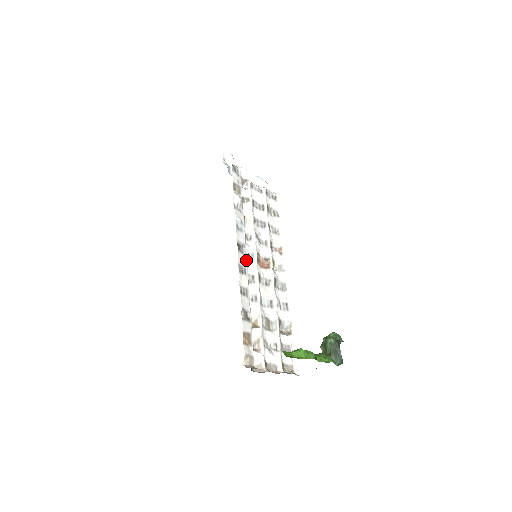
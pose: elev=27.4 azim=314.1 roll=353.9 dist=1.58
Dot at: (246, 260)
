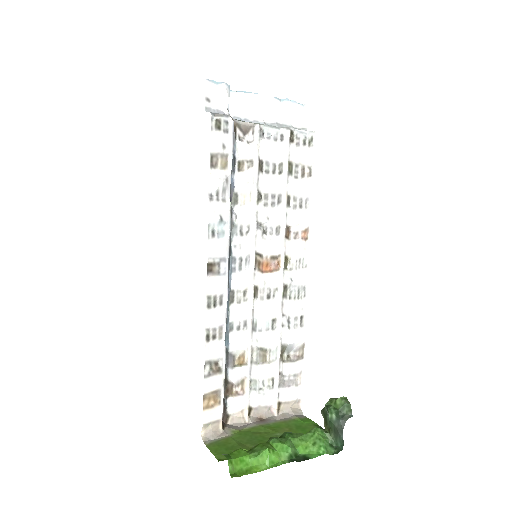
Dot at: (226, 281)
